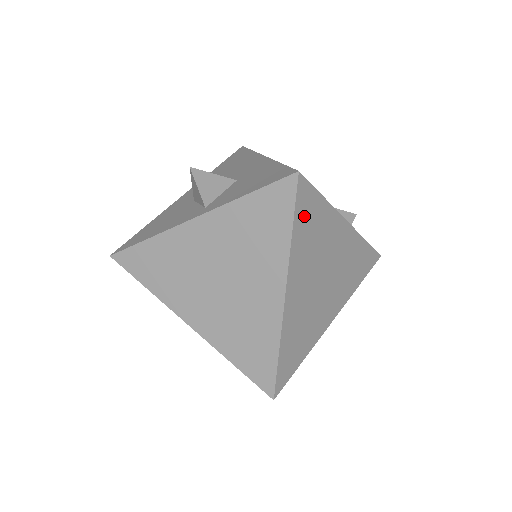
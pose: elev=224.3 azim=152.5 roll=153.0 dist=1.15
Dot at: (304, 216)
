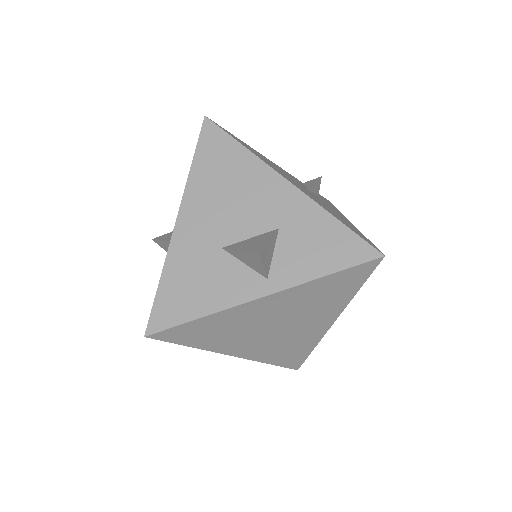
Dot at: occluded
